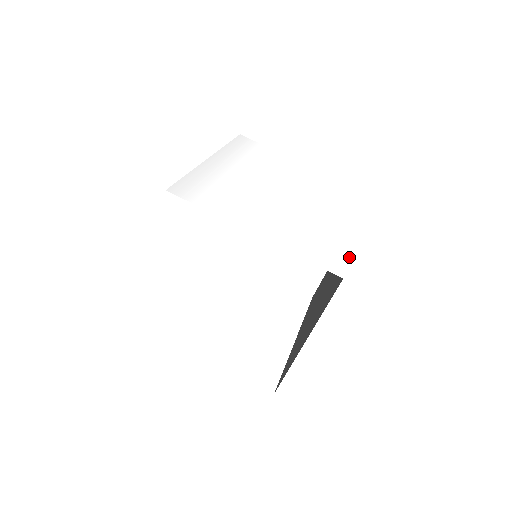
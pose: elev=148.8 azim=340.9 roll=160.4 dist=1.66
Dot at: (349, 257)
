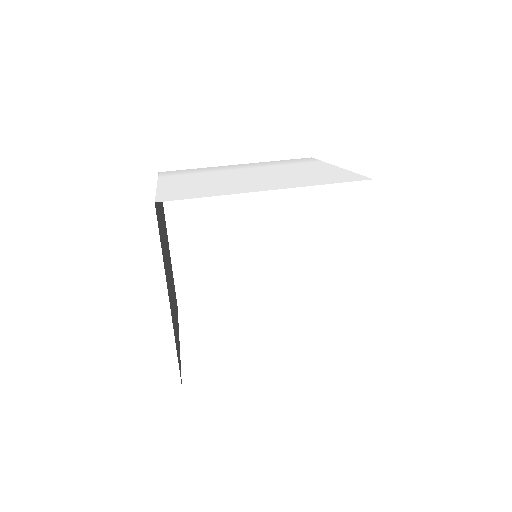
Dot at: (200, 197)
